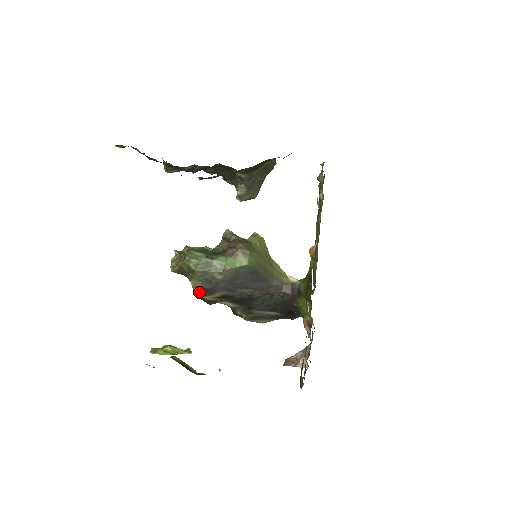
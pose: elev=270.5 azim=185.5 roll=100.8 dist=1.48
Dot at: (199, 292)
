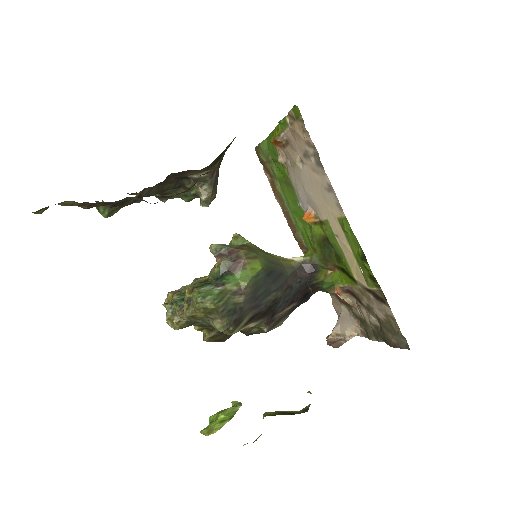
Dot at: (209, 335)
